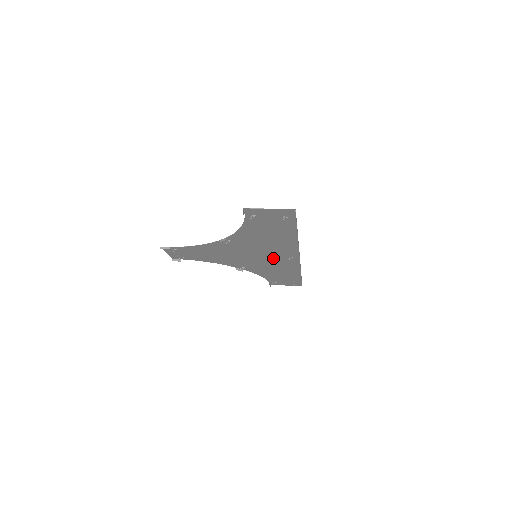
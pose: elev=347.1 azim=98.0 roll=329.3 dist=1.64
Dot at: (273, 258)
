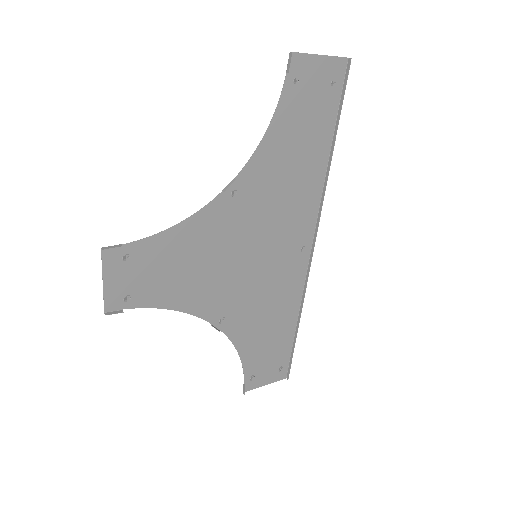
Dot at: (277, 260)
